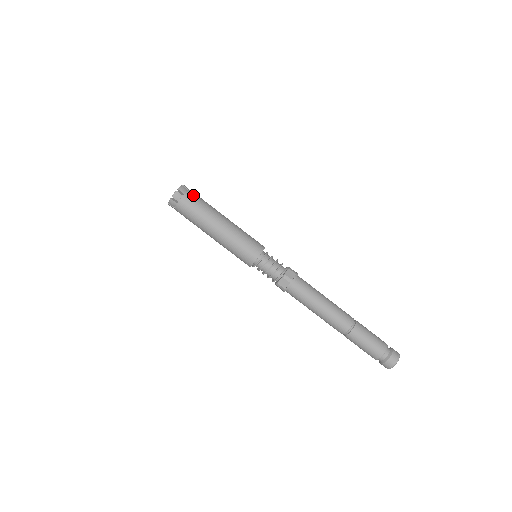
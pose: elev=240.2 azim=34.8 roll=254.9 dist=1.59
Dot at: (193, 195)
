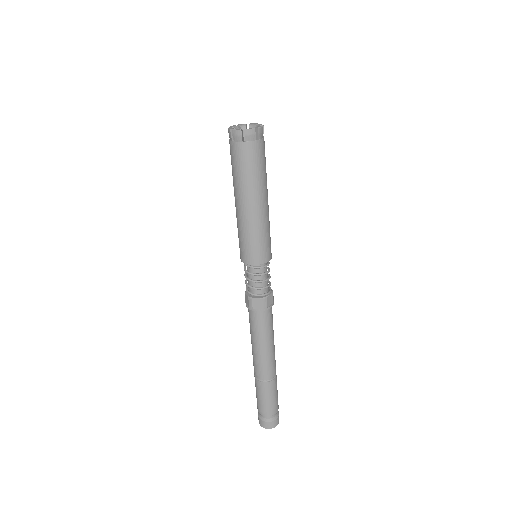
Dot at: (264, 148)
